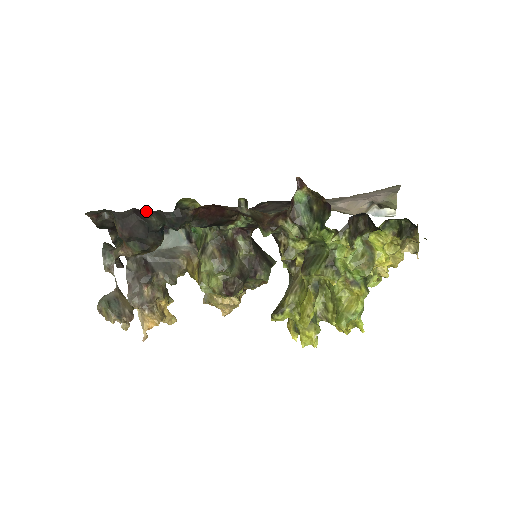
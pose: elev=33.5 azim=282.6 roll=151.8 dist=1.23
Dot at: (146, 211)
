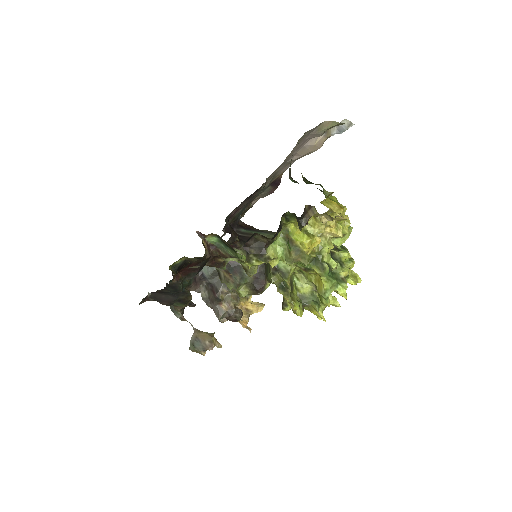
Dot at: (158, 291)
